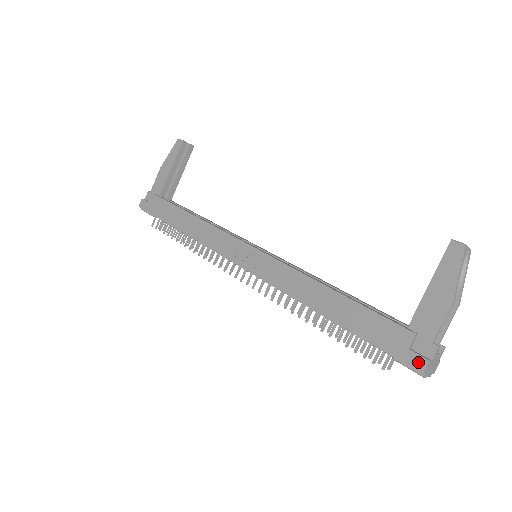
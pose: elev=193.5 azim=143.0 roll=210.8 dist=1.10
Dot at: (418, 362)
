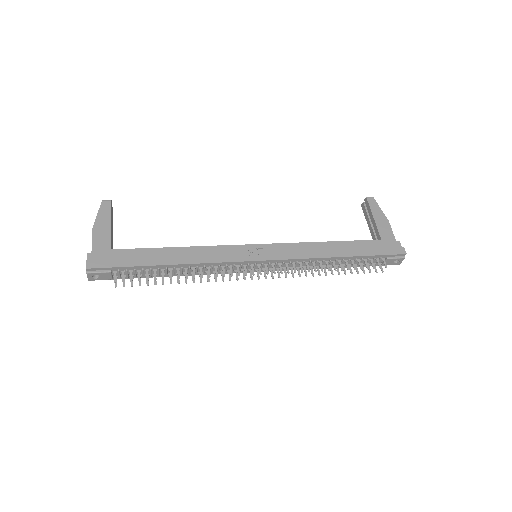
Dot at: (401, 250)
